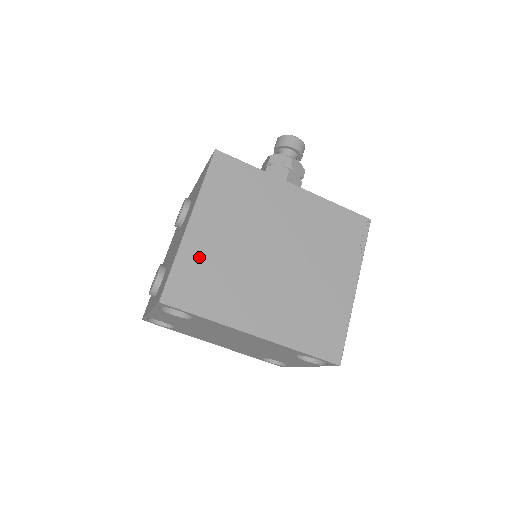
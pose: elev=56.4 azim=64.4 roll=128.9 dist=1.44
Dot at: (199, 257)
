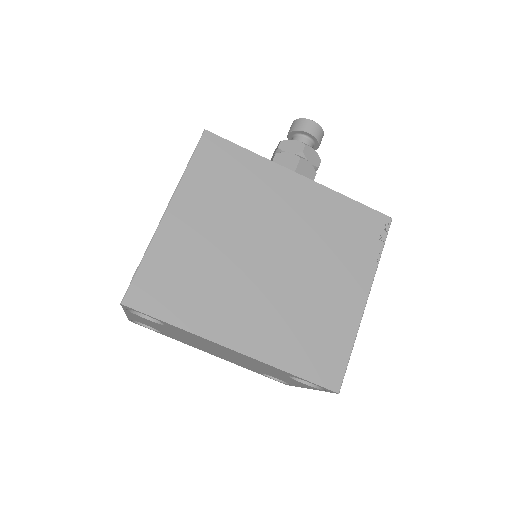
Dot at: (174, 253)
